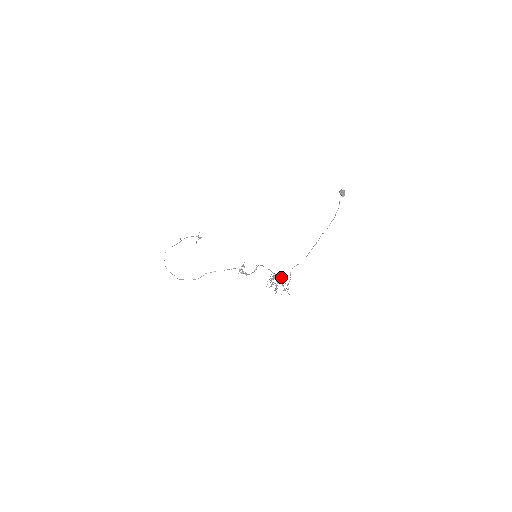
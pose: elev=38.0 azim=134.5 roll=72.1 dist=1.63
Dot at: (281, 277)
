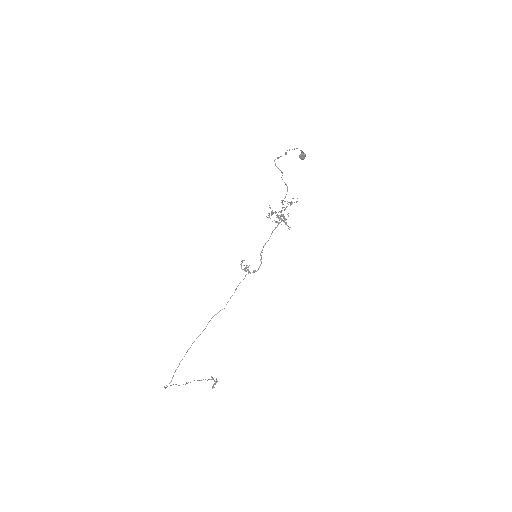
Dot at: occluded
